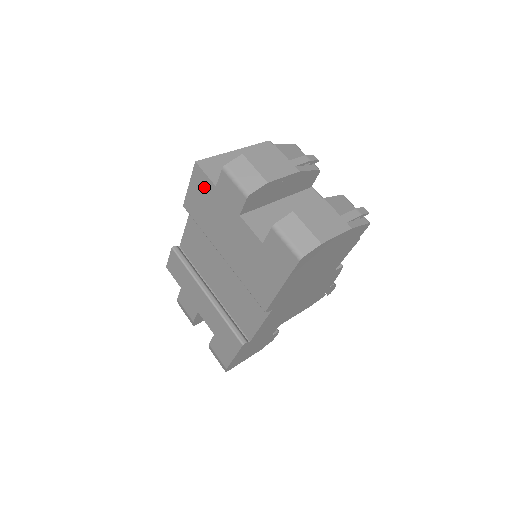
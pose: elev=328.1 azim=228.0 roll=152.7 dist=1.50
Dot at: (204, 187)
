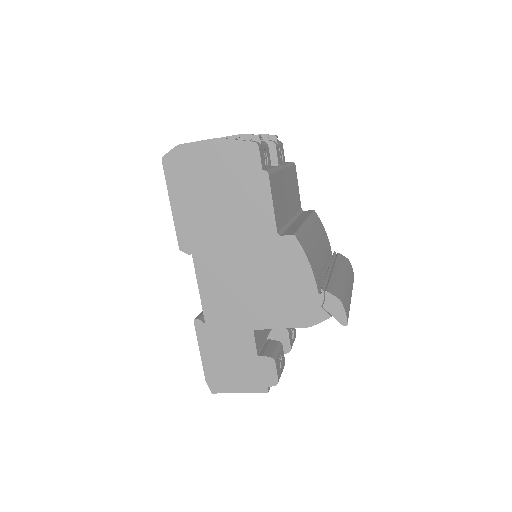
Dot at: occluded
